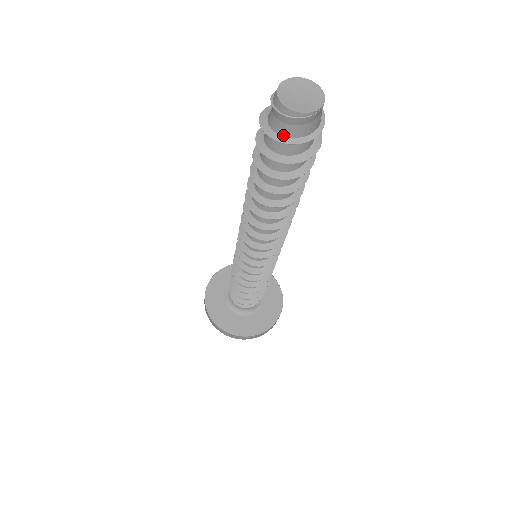
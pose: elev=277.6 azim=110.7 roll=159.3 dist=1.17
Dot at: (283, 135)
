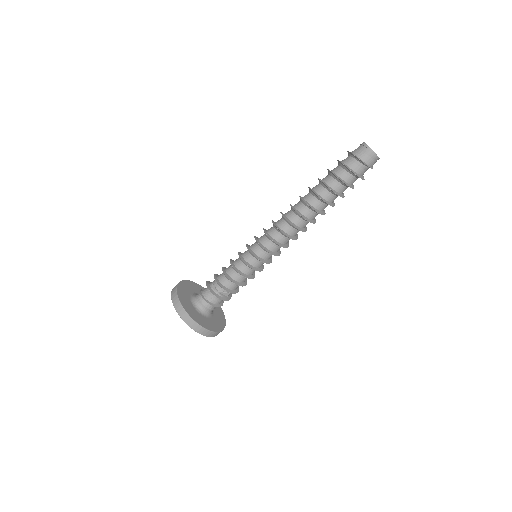
Dot at: (352, 153)
